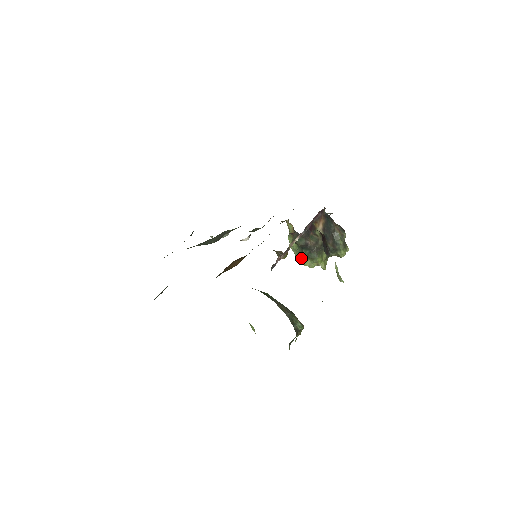
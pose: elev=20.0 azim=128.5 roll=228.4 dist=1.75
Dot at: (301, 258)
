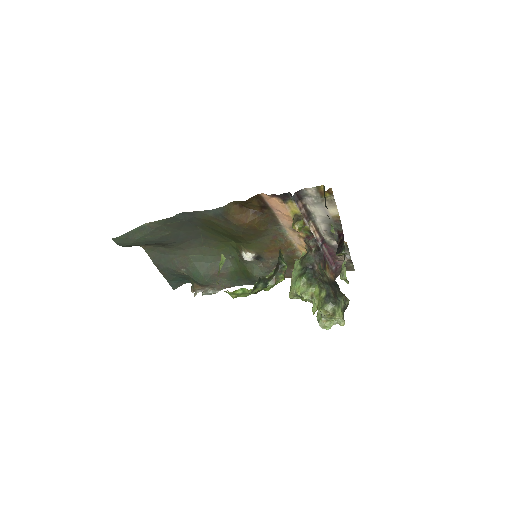
Dot at: (299, 281)
